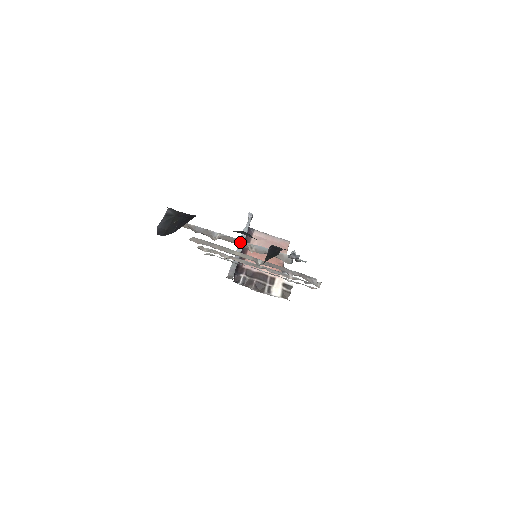
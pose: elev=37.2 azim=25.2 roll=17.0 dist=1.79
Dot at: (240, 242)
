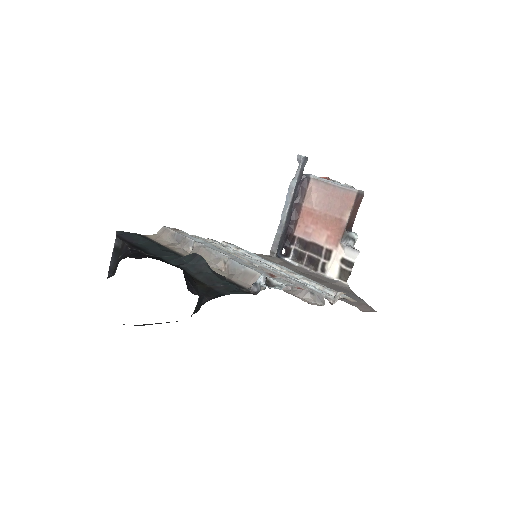
Dot at: (213, 255)
